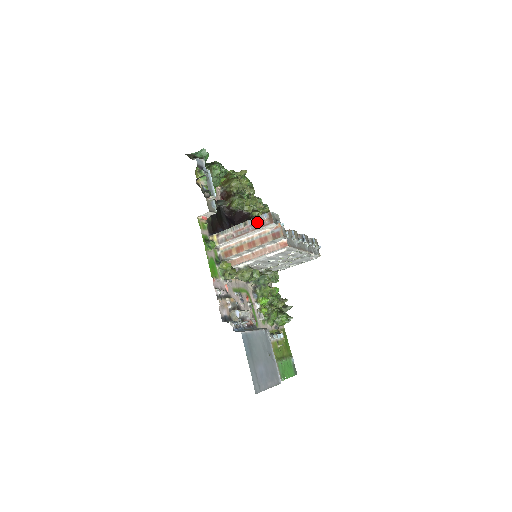
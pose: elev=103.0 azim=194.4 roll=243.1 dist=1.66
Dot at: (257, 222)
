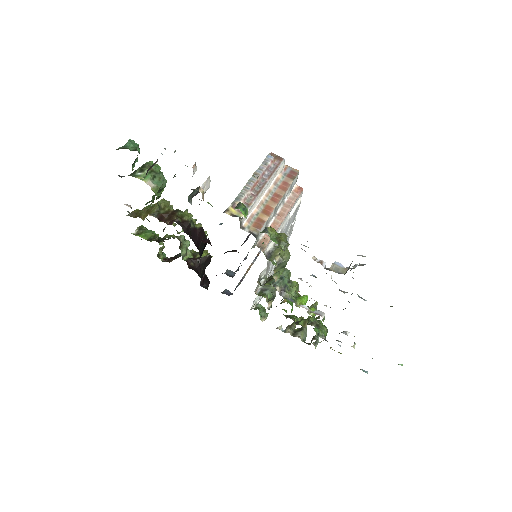
Dot at: (267, 167)
